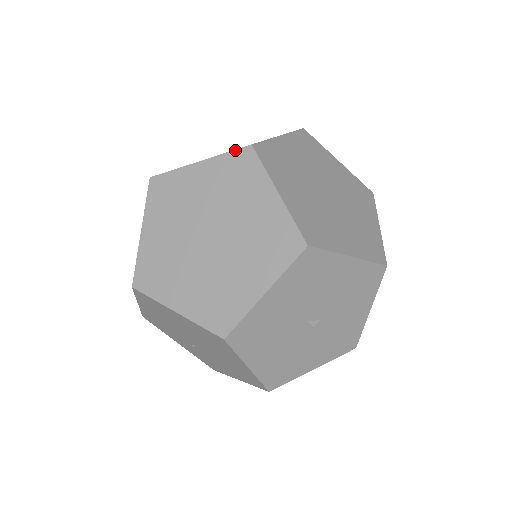
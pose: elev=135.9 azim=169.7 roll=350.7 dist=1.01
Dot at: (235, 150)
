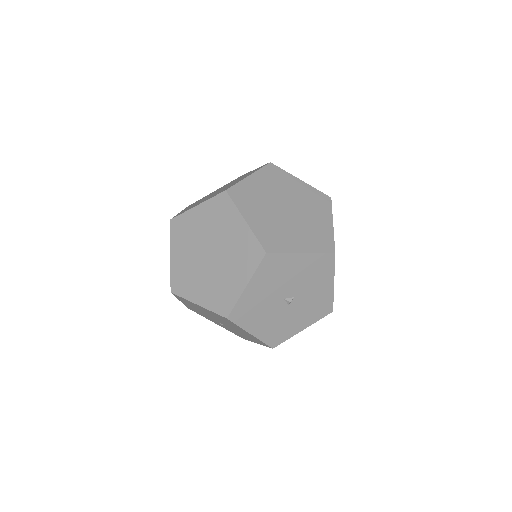
Dot at: (217, 195)
